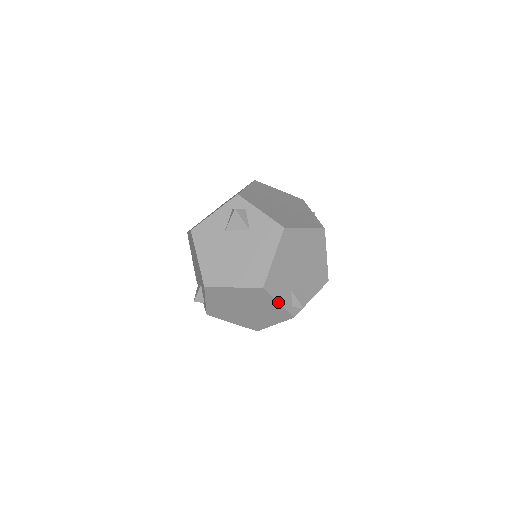
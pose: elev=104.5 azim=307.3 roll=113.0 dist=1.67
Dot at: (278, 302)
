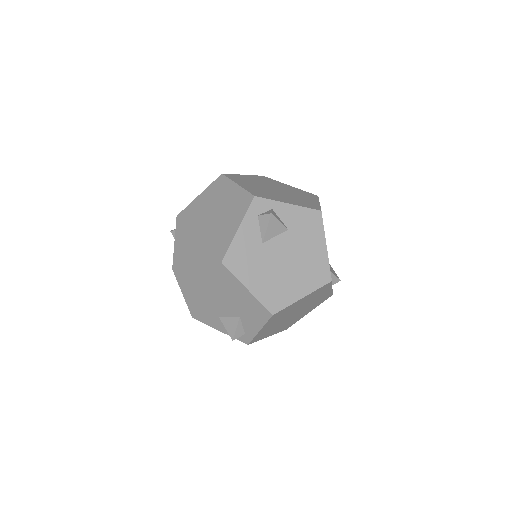
Dot at: occluded
